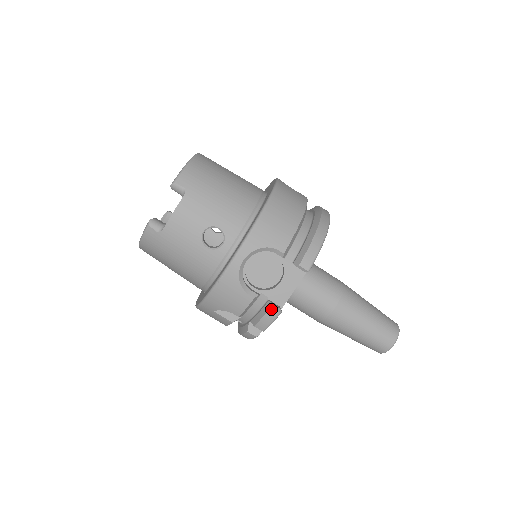
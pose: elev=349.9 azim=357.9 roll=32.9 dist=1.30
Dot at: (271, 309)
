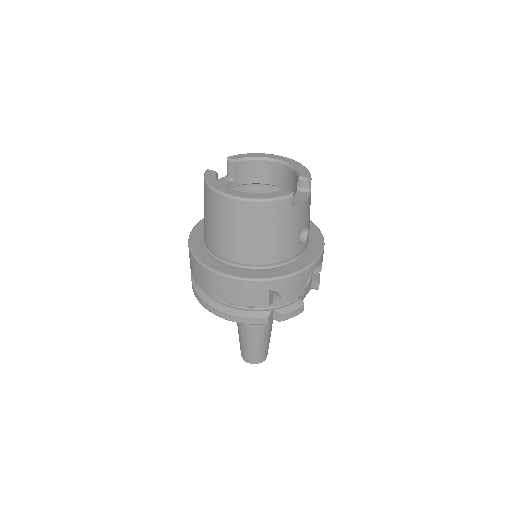
Dot at: (303, 306)
